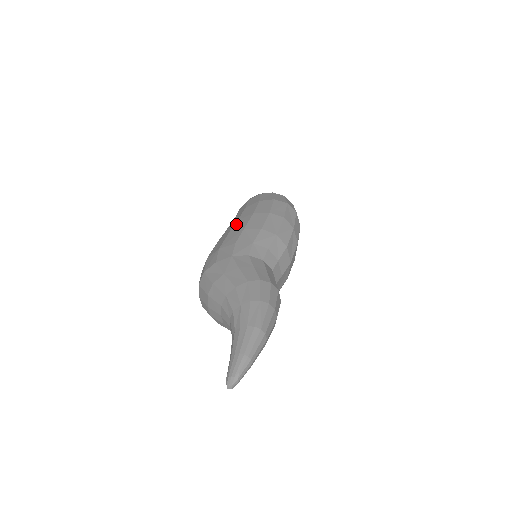
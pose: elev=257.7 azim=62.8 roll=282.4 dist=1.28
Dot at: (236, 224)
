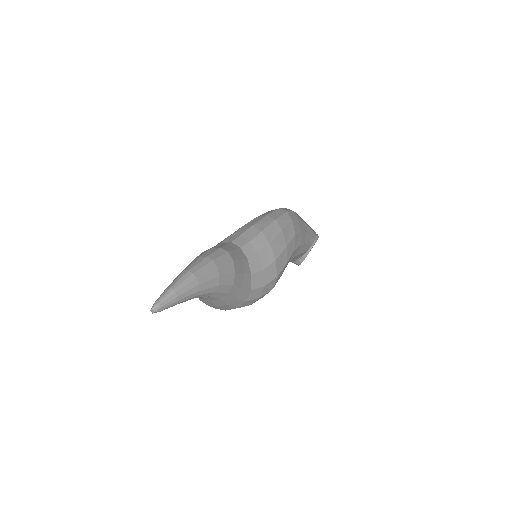
Dot at: occluded
